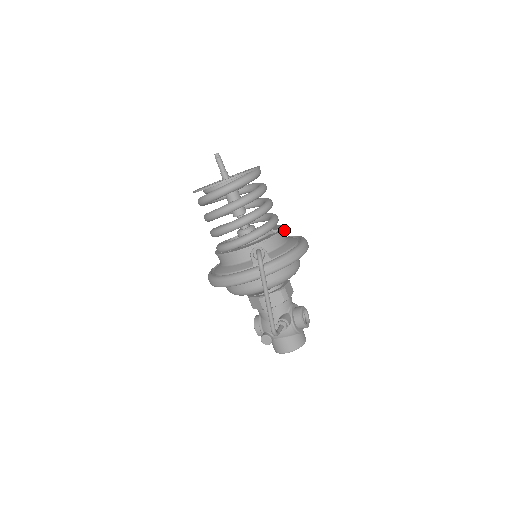
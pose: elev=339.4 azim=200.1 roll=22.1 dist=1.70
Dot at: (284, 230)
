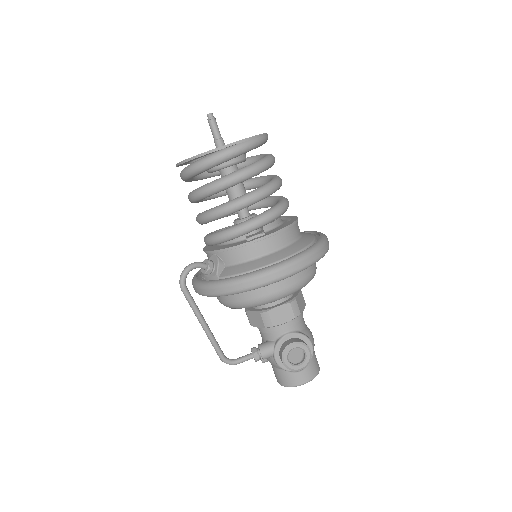
Dot at: (275, 237)
